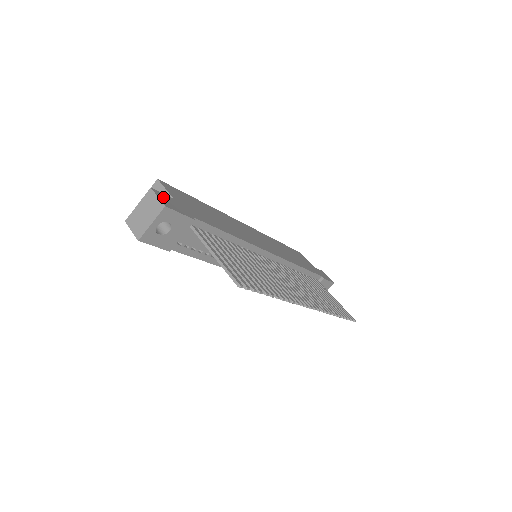
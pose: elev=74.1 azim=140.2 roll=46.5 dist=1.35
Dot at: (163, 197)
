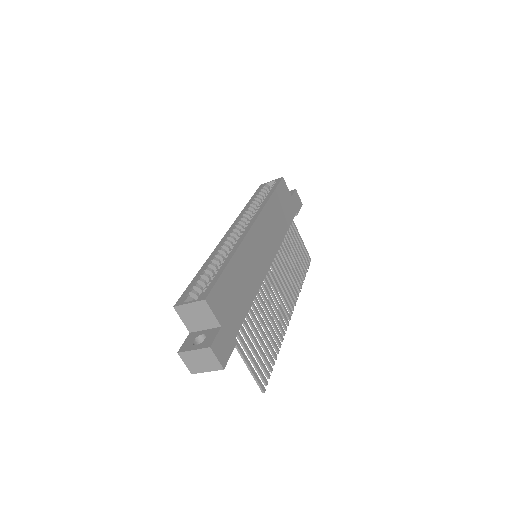
Dot at: (218, 348)
